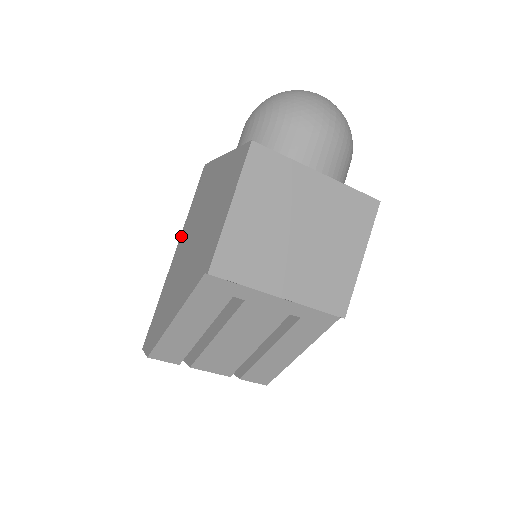
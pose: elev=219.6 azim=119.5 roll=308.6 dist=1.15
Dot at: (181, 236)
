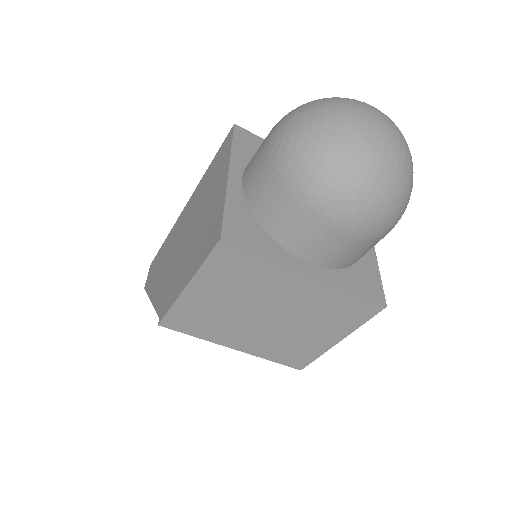
Dot at: (193, 194)
